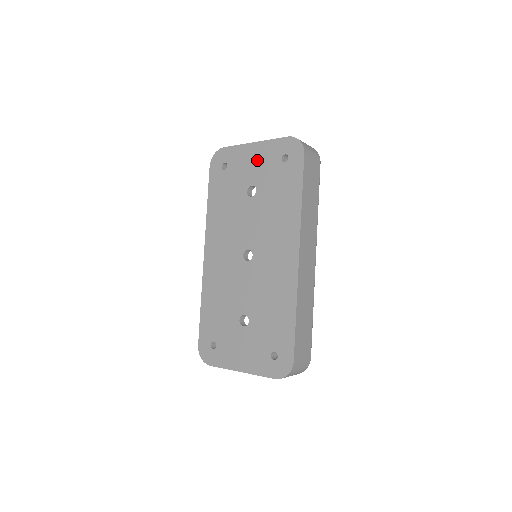
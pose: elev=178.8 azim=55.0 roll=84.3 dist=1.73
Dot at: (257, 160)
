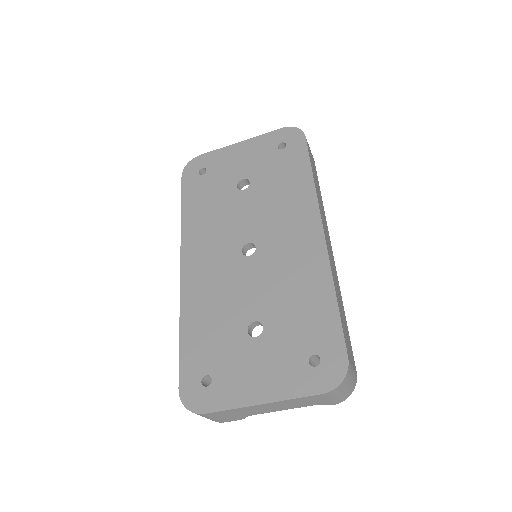
Dot at: (246, 155)
